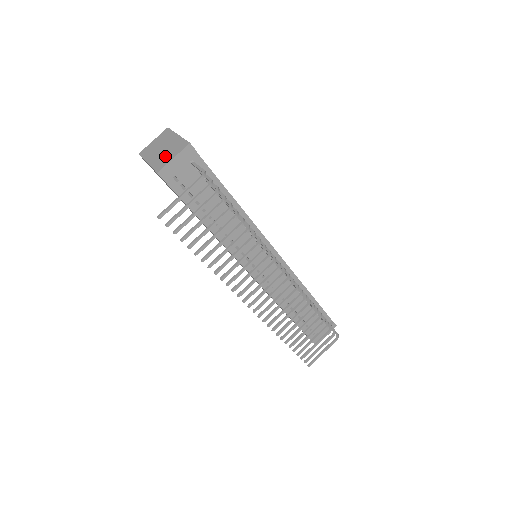
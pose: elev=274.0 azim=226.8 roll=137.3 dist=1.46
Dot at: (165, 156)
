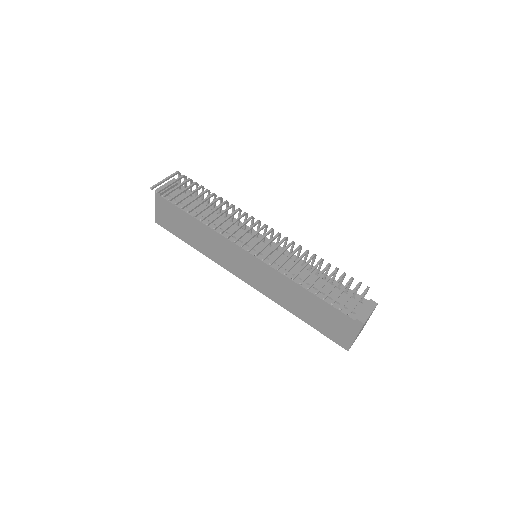
Dot at: occluded
